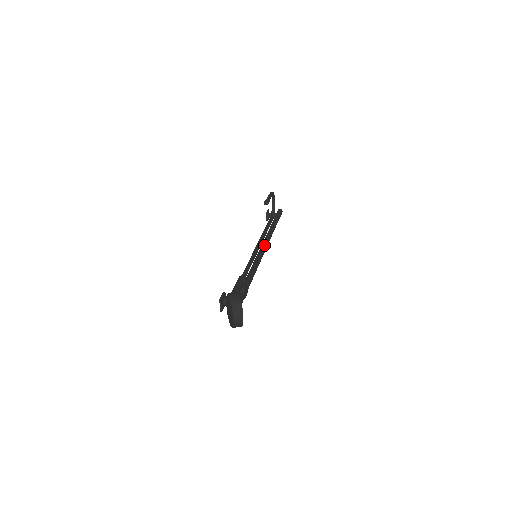
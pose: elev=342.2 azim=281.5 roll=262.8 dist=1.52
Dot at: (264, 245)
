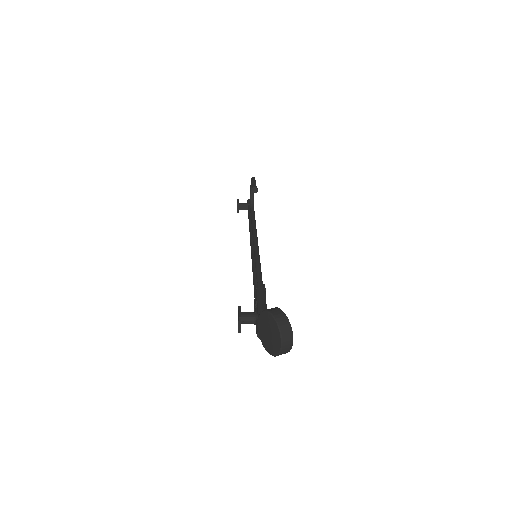
Dot at: occluded
